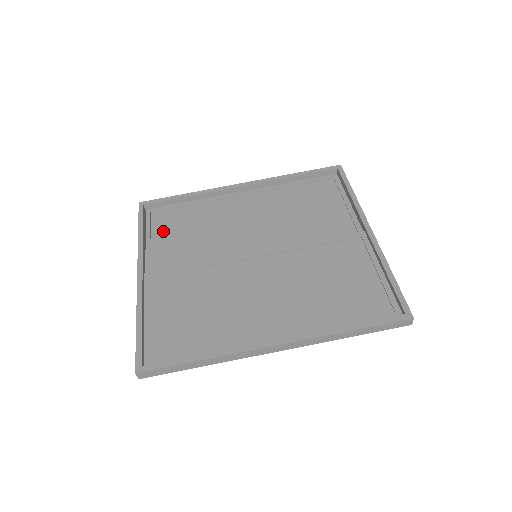
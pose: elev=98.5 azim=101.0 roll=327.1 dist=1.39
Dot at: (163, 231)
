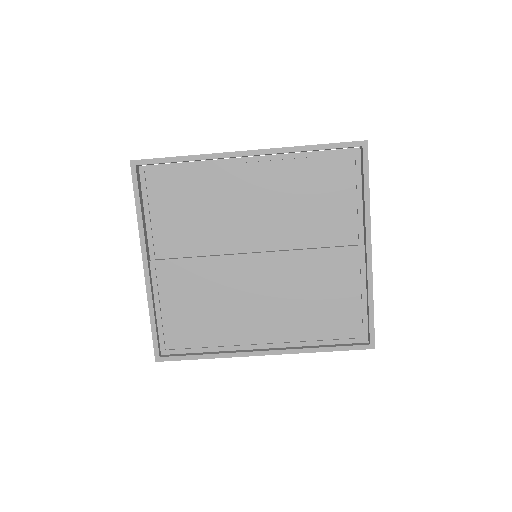
Dot at: (161, 203)
